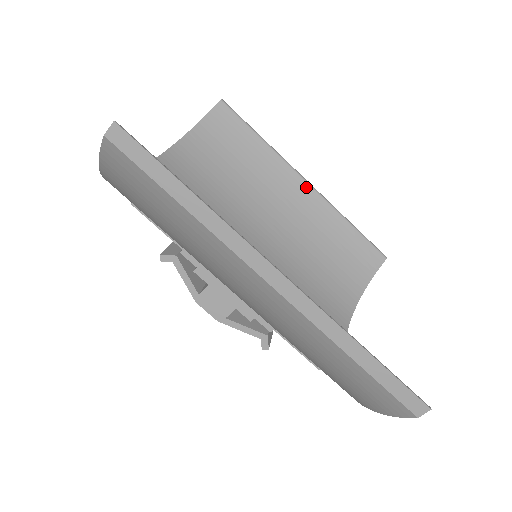
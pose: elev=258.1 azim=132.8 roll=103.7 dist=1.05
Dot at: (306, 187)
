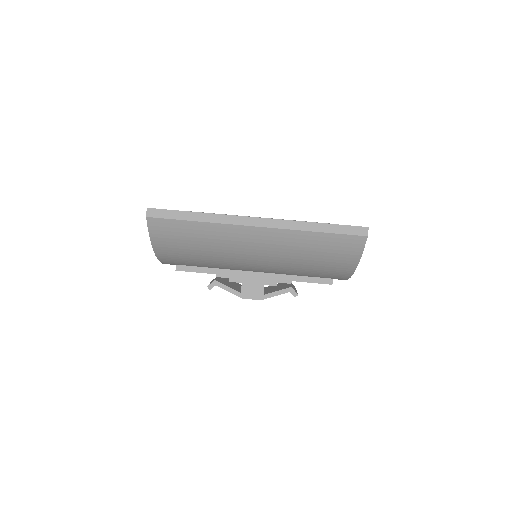
Dot at: occluded
